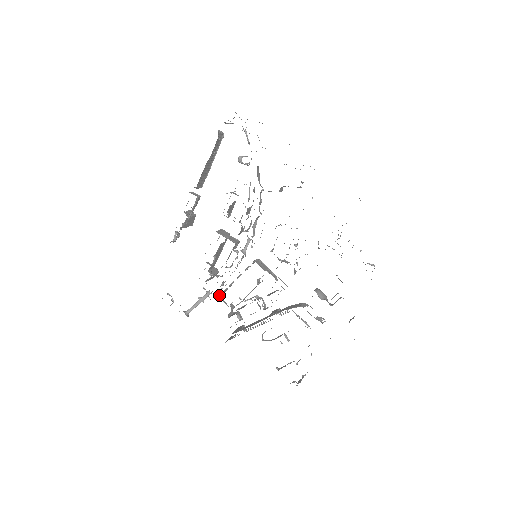
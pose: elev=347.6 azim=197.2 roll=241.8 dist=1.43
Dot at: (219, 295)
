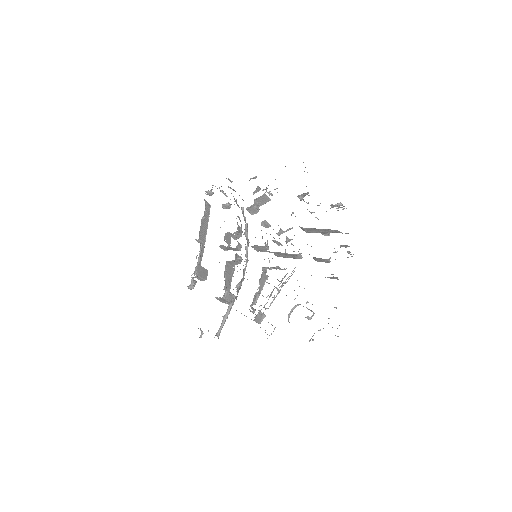
Dot at: occluded
